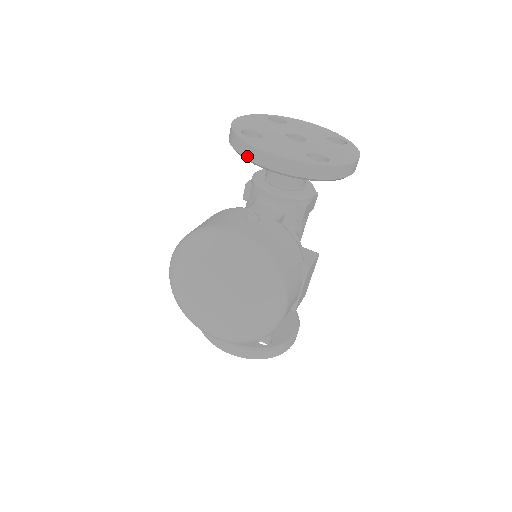
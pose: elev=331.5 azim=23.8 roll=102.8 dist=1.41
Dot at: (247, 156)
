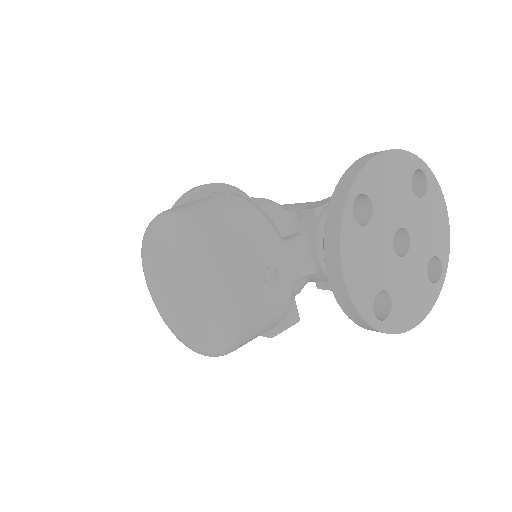
Dot at: (326, 238)
